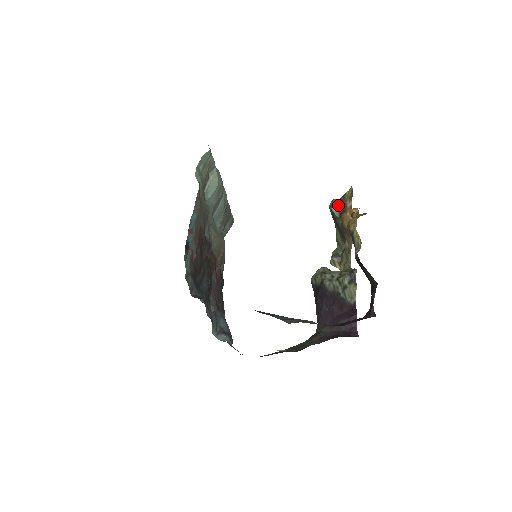
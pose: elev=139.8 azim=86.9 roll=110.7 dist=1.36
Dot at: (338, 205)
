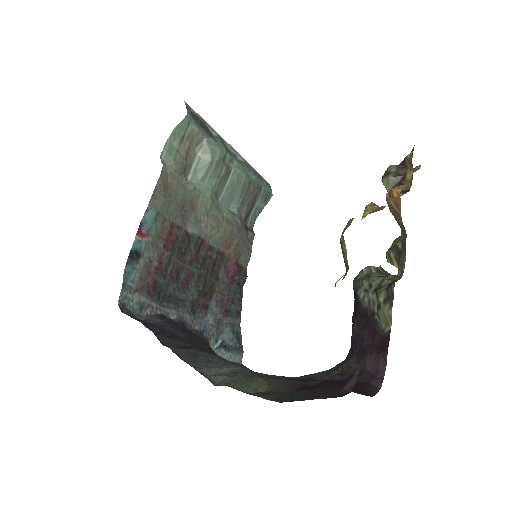
Dot at: (392, 176)
